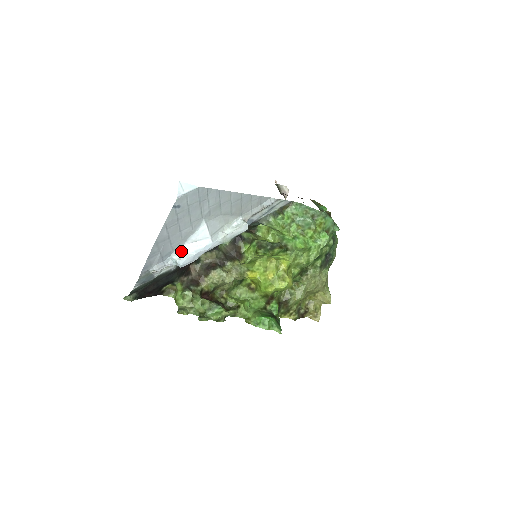
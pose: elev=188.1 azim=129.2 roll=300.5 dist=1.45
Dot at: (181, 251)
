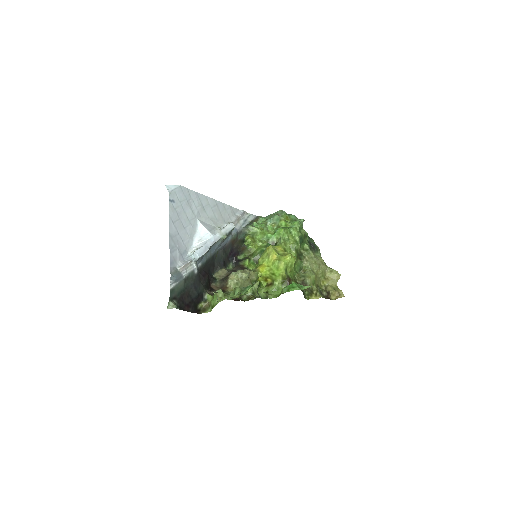
Dot at: (193, 249)
